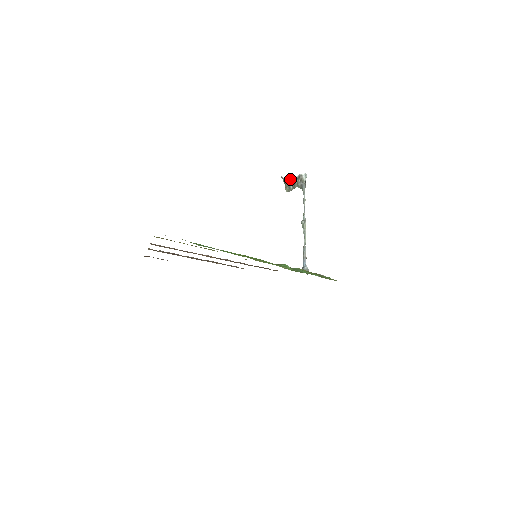
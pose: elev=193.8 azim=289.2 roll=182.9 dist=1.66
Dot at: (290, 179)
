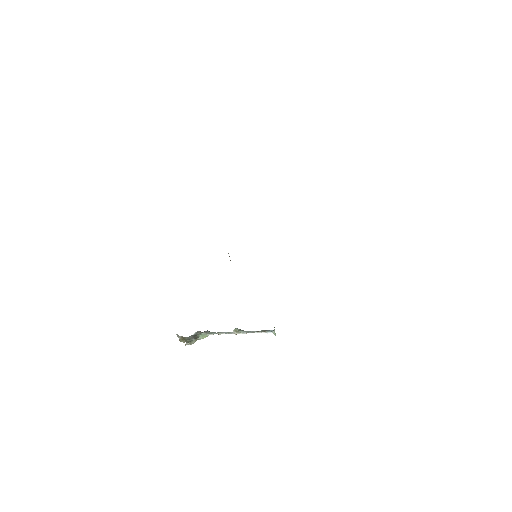
Dot at: (187, 337)
